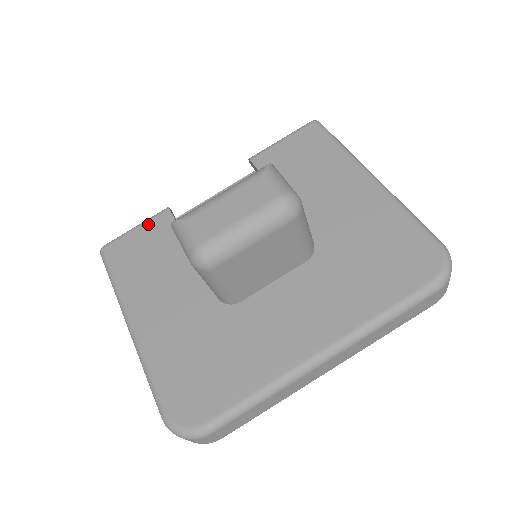
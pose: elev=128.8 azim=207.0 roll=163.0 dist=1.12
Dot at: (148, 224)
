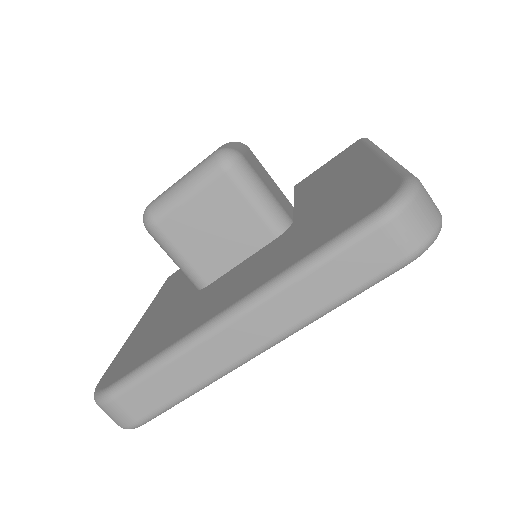
Dot at: occluded
